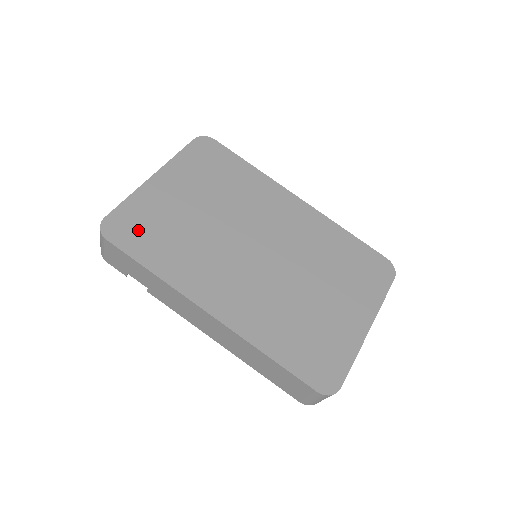
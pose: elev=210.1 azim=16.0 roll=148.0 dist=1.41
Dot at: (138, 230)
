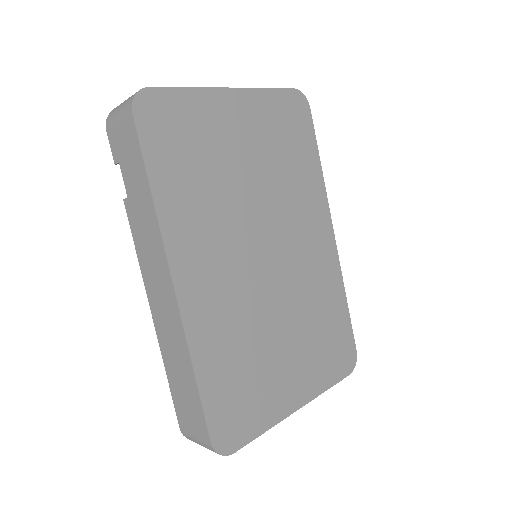
Dot at: (173, 133)
